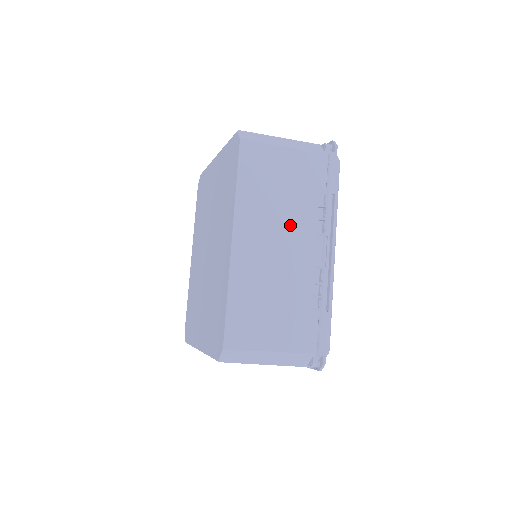
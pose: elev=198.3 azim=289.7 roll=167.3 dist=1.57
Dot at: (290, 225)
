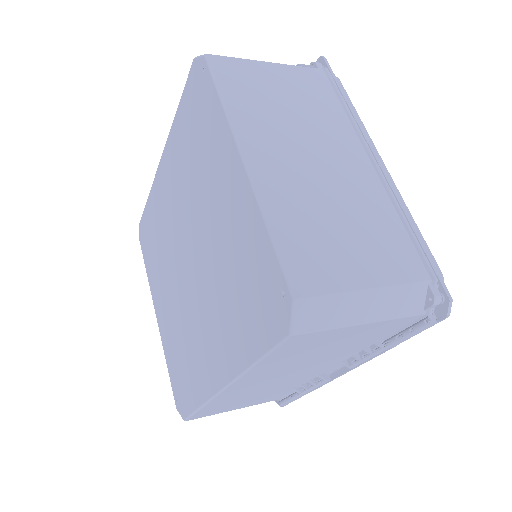
Dot at: (310, 365)
